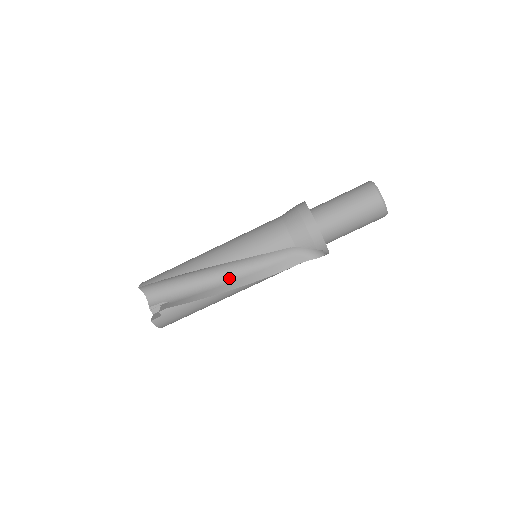
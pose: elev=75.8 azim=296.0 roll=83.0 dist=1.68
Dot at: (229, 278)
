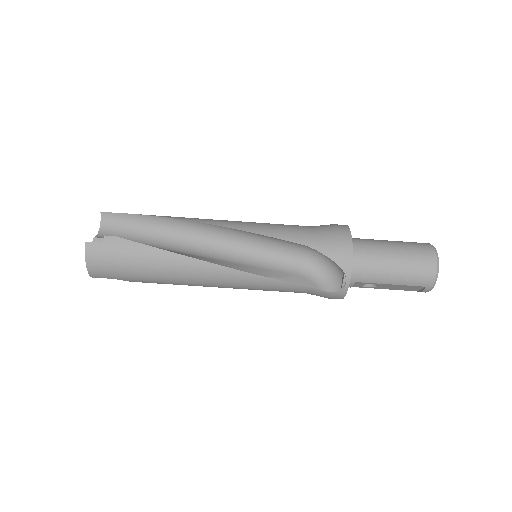
Dot at: (211, 256)
